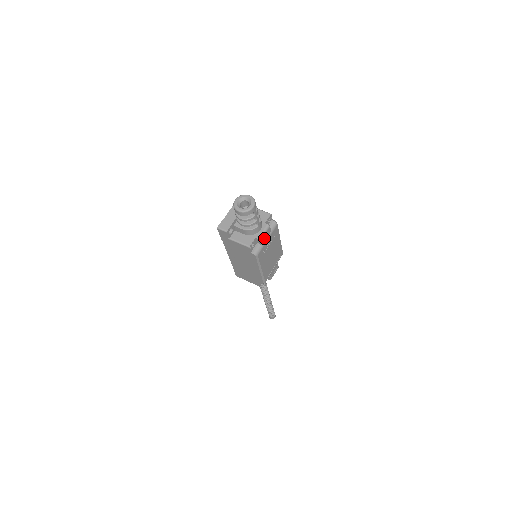
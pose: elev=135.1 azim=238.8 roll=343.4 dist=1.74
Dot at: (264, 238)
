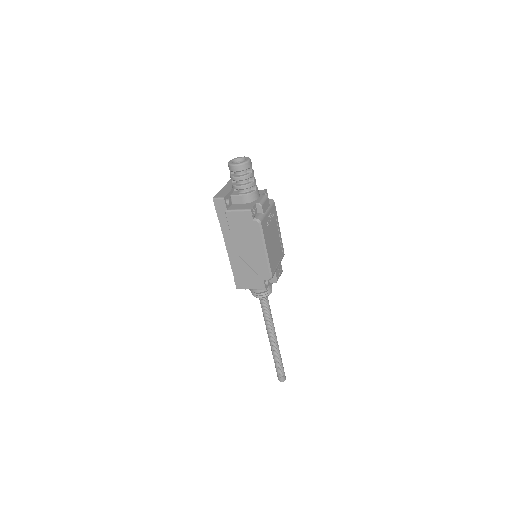
Dot at: (264, 207)
